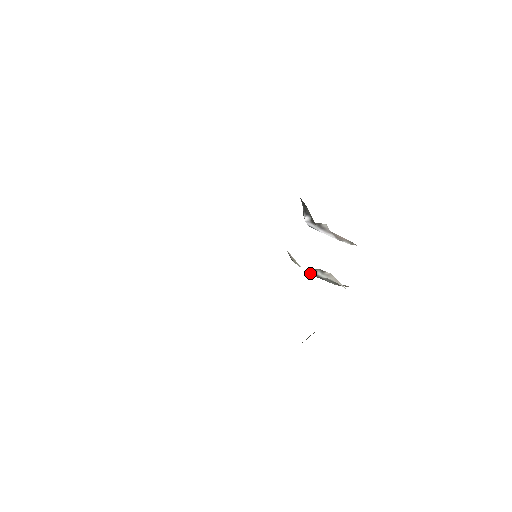
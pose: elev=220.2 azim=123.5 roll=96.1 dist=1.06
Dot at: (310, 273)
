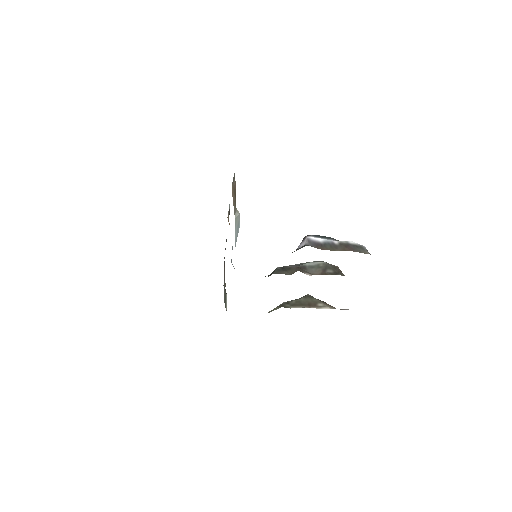
Dot at: occluded
